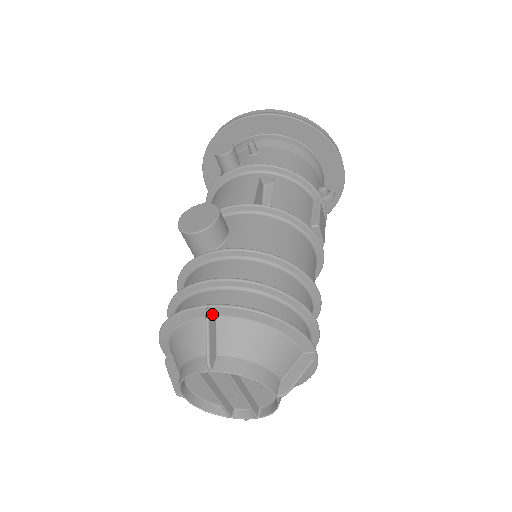
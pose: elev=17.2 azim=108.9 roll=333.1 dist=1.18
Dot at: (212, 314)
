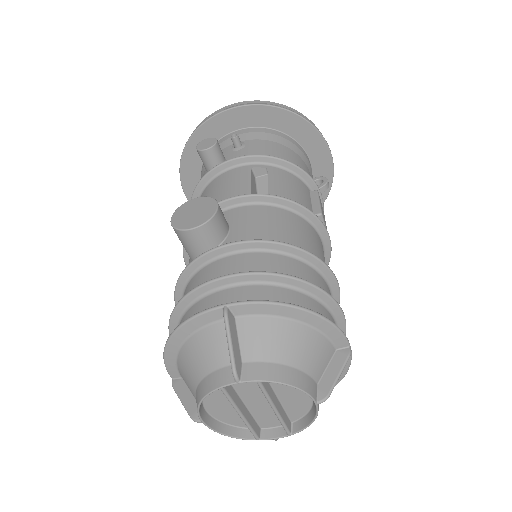
Dot at: (230, 314)
